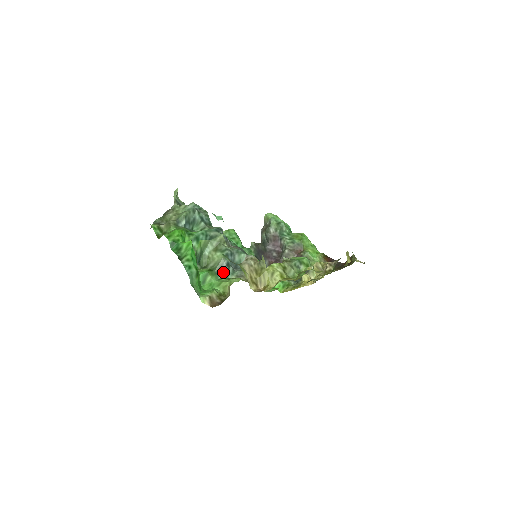
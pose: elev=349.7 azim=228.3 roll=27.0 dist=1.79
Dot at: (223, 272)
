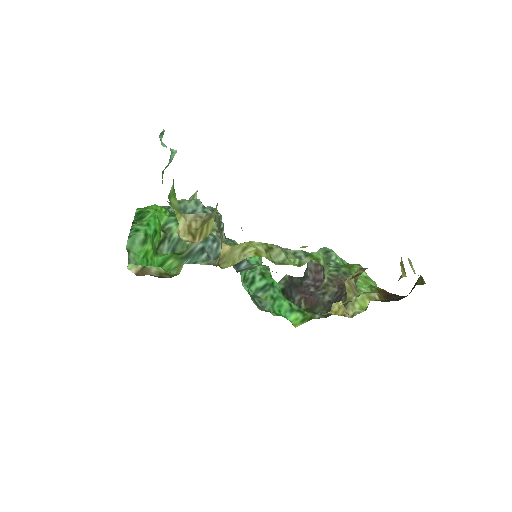
Dot at: (192, 257)
